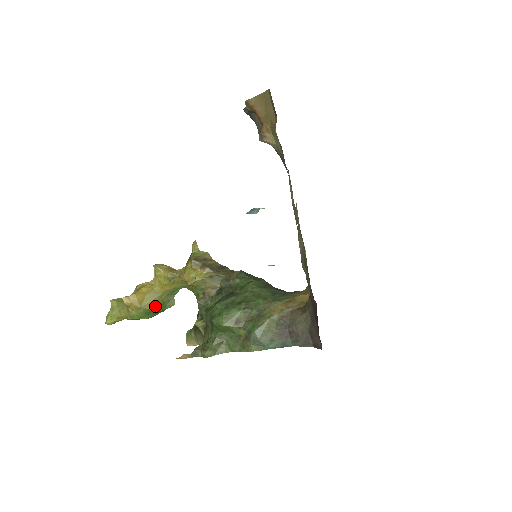
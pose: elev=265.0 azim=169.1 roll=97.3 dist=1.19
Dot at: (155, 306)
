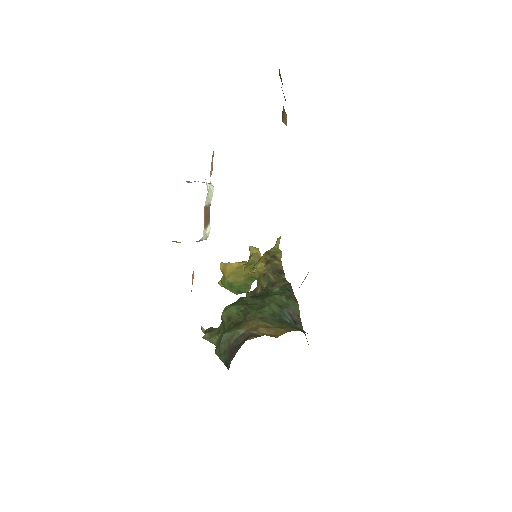
Dot at: (236, 283)
